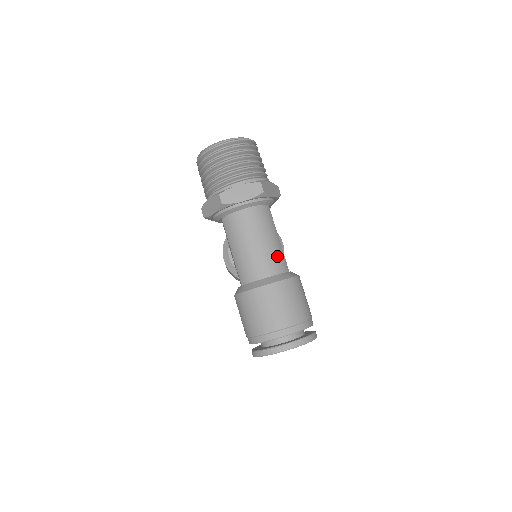
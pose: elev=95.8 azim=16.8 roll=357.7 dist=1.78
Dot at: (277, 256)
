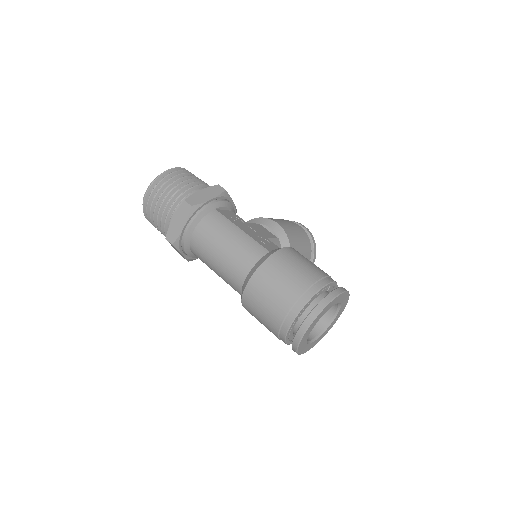
Dot at: (245, 248)
